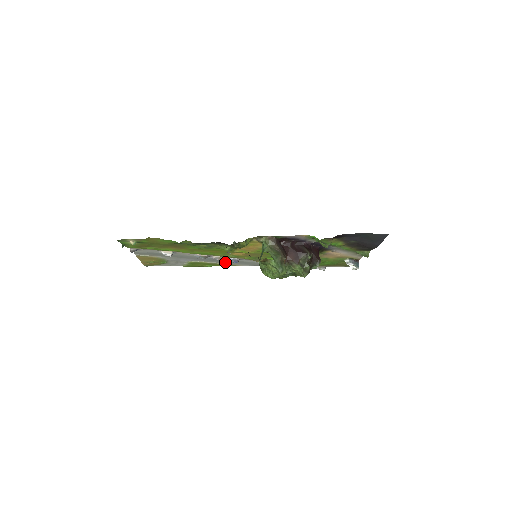
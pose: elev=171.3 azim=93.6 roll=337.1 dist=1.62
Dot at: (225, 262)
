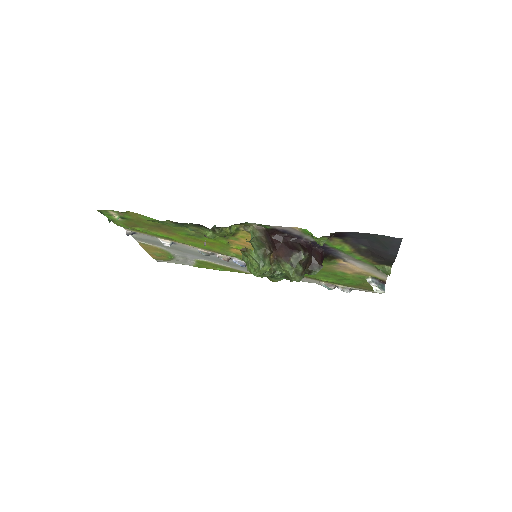
Dot at: (235, 266)
